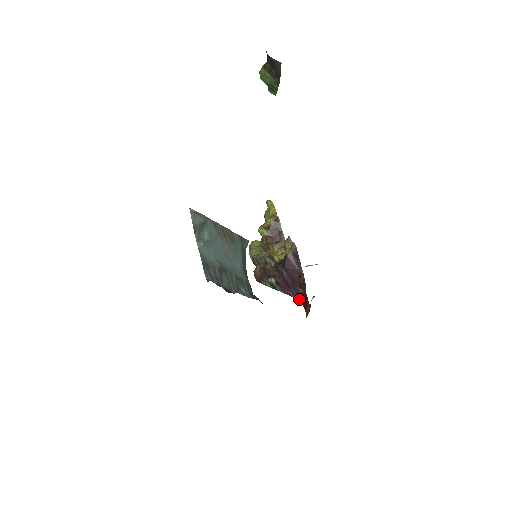
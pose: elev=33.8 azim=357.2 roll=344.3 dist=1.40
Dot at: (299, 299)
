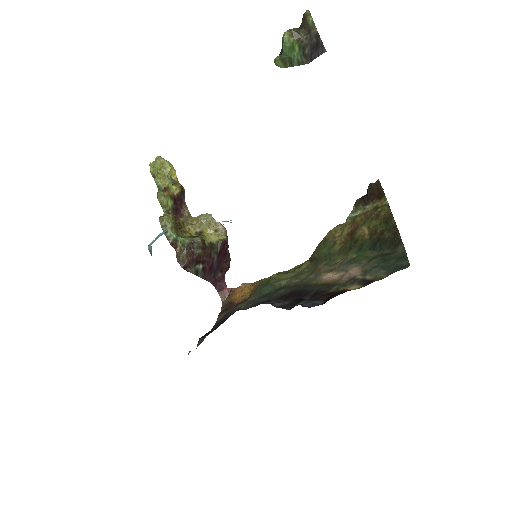
Dot at: (214, 283)
